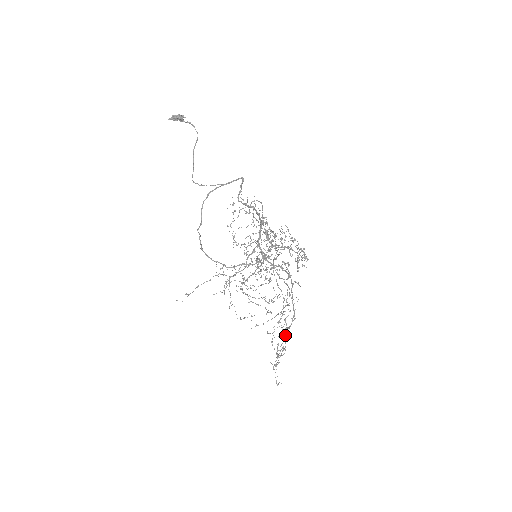
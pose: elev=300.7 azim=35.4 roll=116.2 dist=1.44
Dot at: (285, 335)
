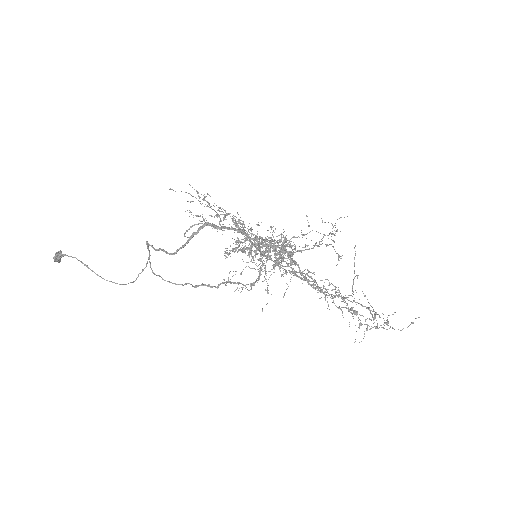
Dot at: (357, 314)
